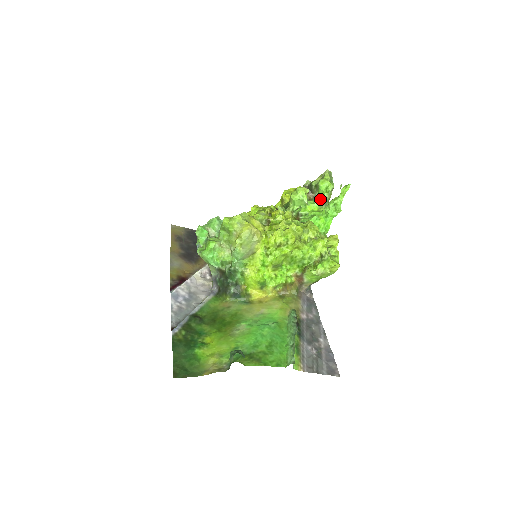
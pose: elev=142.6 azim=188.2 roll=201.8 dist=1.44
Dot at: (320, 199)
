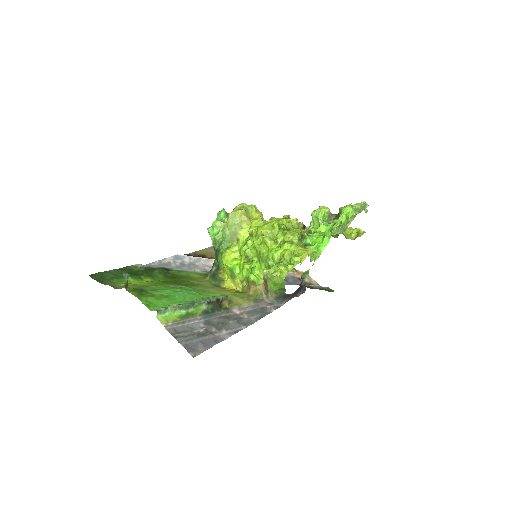
Dot at: (339, 225)
